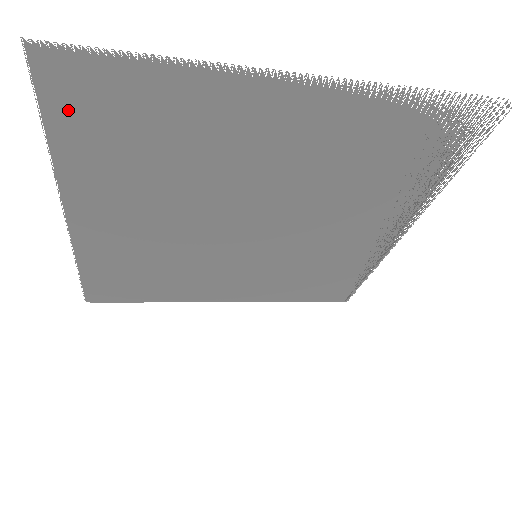
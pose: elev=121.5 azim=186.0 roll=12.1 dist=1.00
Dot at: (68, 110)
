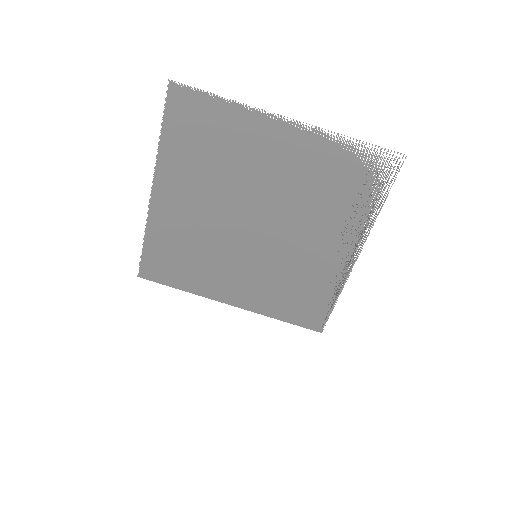
Dot at: (176, 117)
